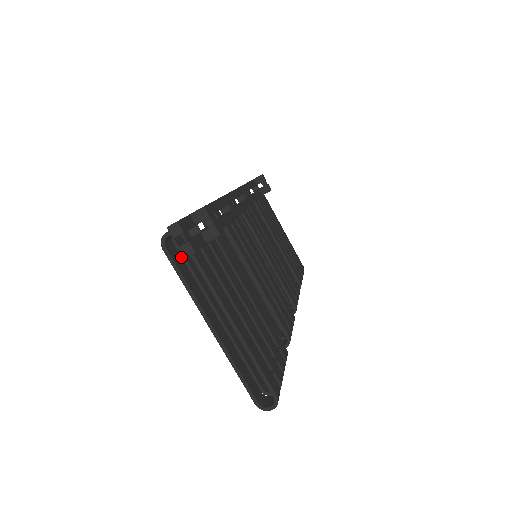
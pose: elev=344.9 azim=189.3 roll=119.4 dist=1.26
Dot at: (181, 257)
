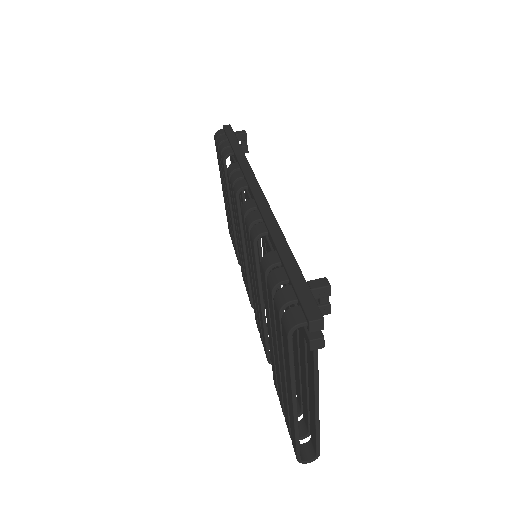
Dot at: occluded
